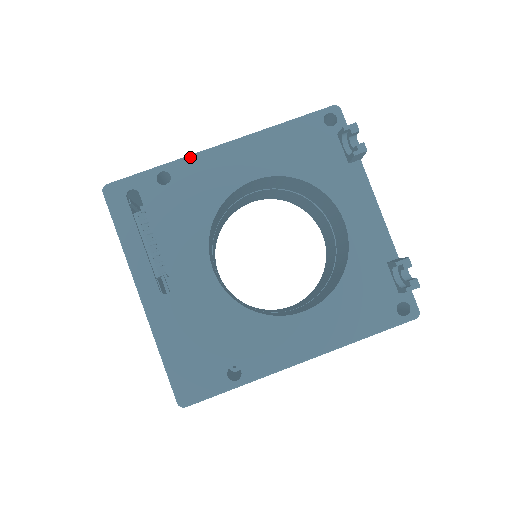
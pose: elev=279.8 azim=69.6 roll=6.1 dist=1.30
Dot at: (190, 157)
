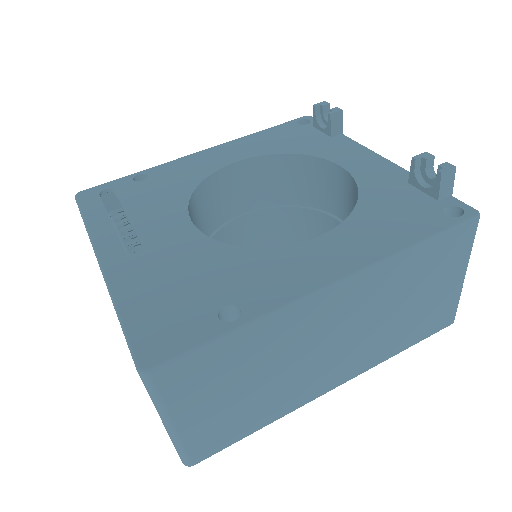
Dot at: (169, 162)
